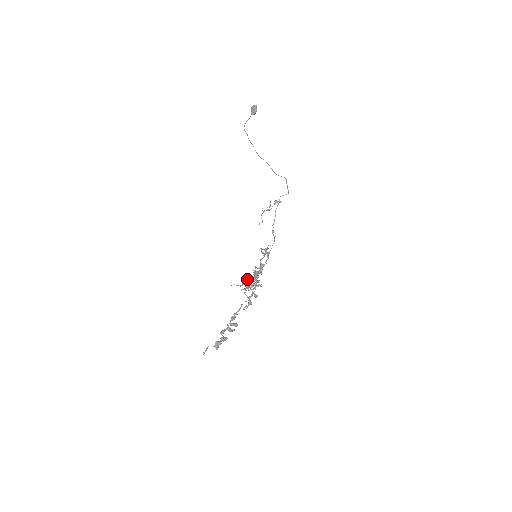
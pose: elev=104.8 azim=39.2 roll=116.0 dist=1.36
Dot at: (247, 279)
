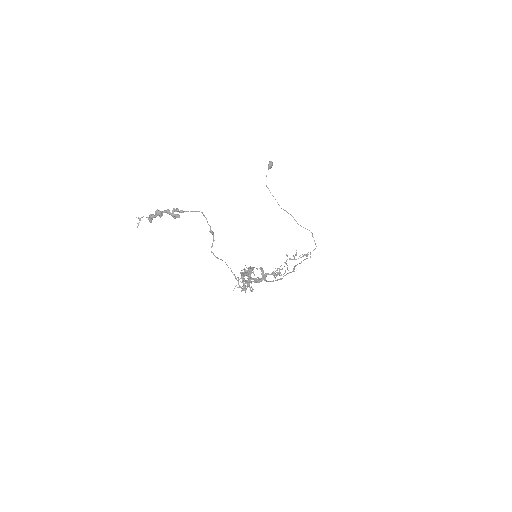
Dot at: occluded
